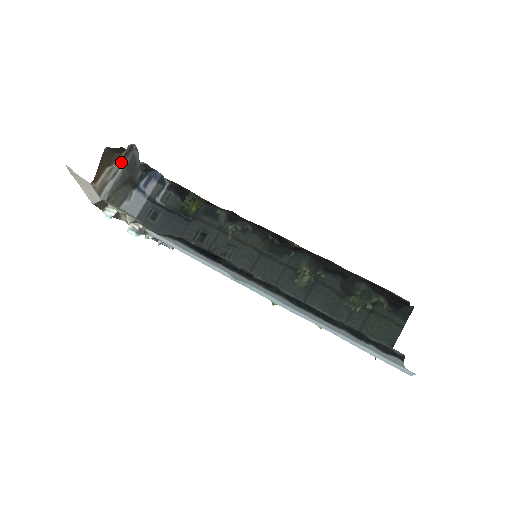
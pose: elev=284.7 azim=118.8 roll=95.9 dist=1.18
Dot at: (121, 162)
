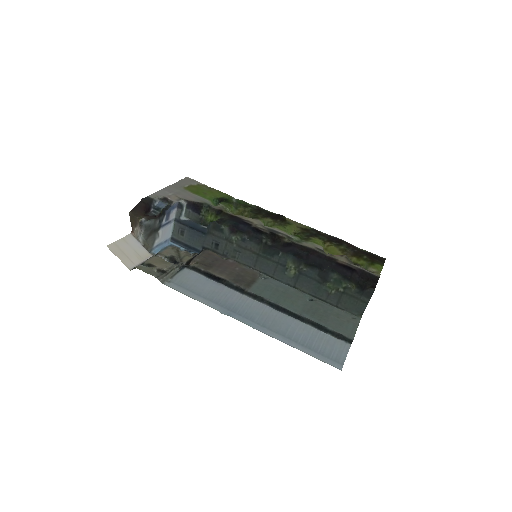
Dot at: (140, 229)
